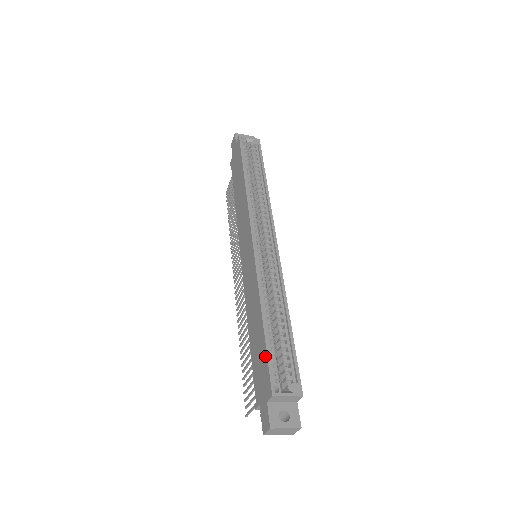
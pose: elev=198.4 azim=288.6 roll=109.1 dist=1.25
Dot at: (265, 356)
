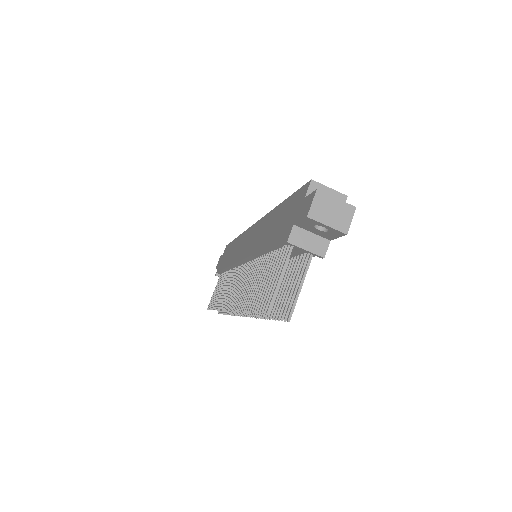
Dot at: (292, 197)
